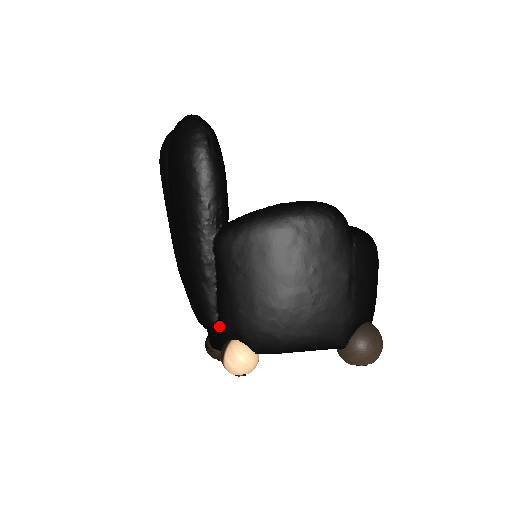
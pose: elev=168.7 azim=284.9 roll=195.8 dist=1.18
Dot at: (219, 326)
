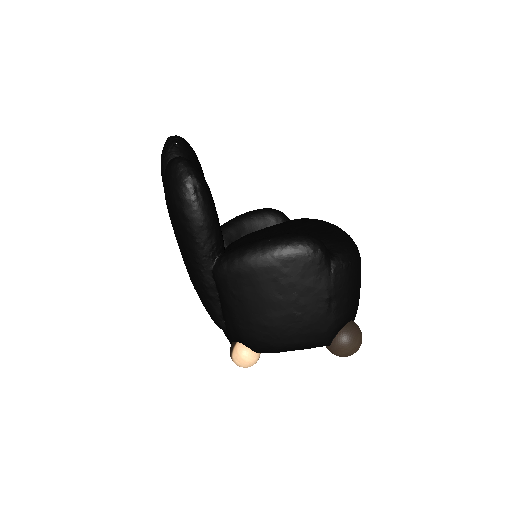
Dot at: (226, 330)
